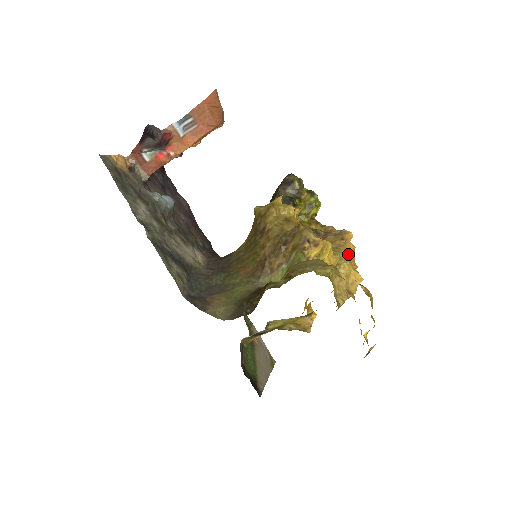
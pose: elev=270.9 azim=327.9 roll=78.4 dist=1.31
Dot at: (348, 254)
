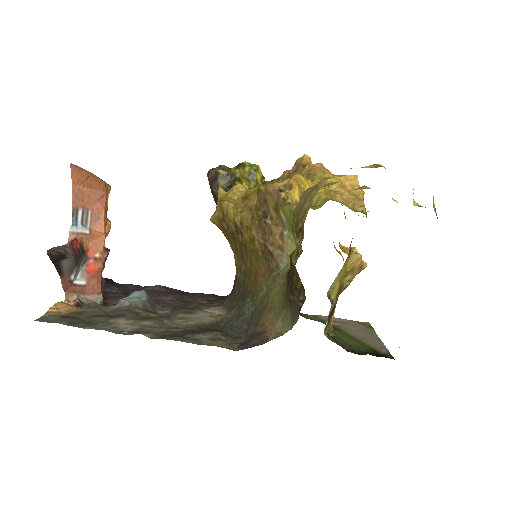
Dot at: (322, 170)
